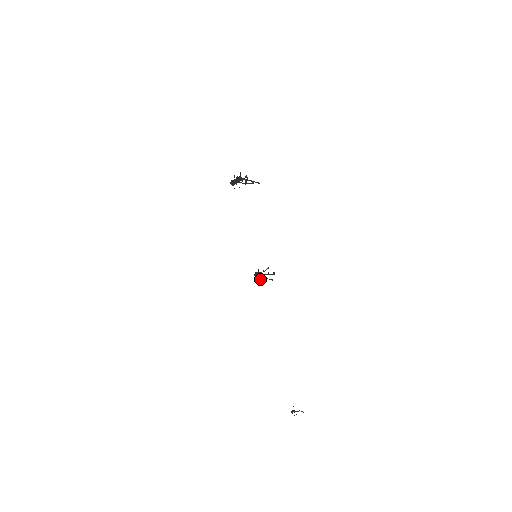
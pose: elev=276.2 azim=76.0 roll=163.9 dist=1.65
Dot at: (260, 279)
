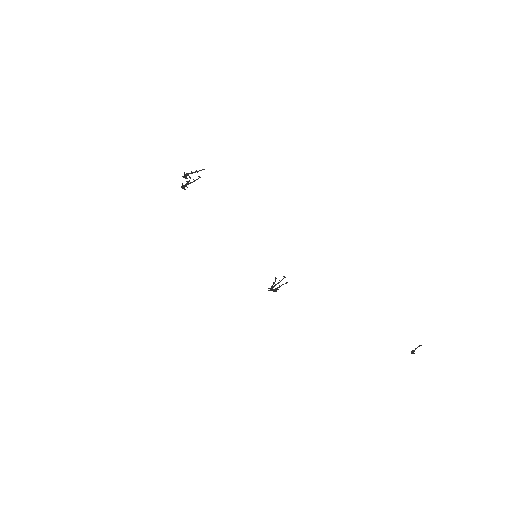
Dot at: (277, 289)
